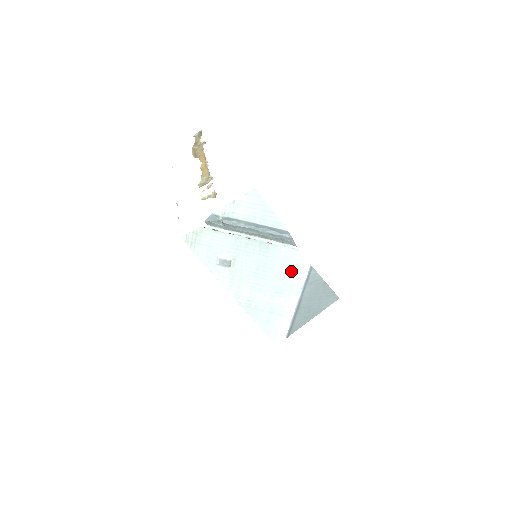
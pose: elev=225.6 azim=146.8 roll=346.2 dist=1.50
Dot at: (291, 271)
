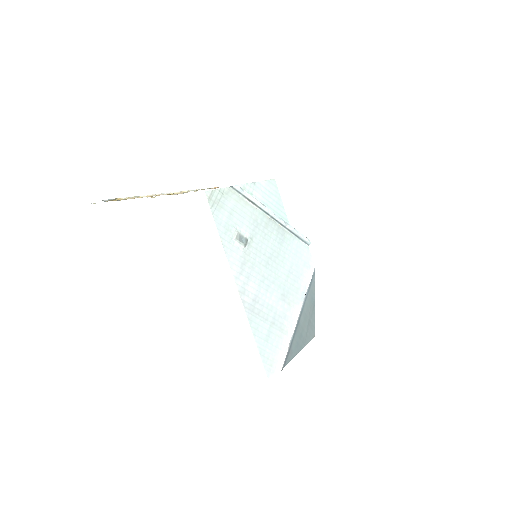
Dot at: (299, 270)
